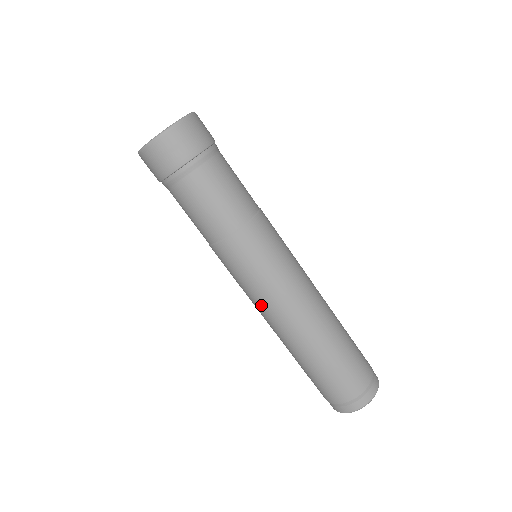
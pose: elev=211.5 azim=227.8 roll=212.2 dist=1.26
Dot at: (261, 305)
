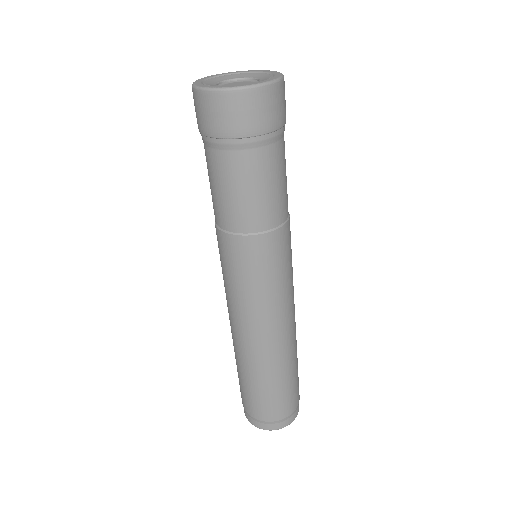
Dot at: (239, 310)
